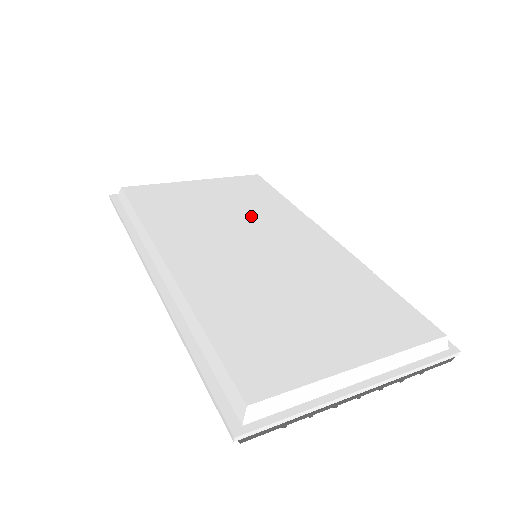
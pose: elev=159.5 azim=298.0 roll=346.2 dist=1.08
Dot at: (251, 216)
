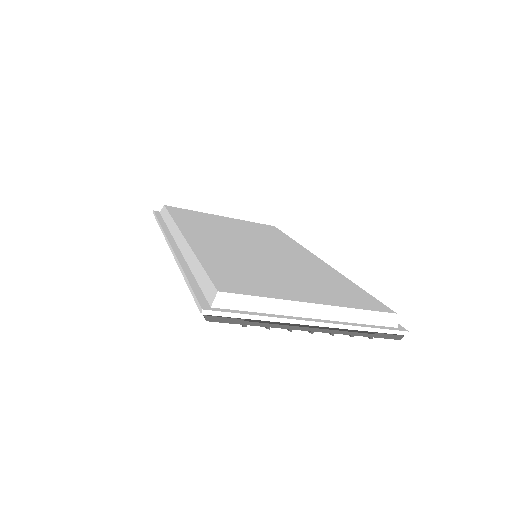
Dot at: (260, 237)
